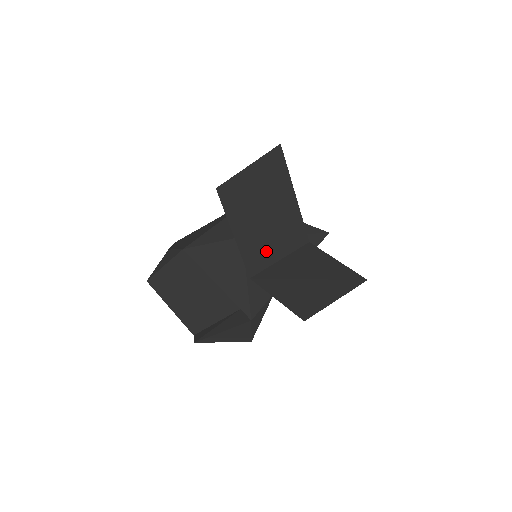
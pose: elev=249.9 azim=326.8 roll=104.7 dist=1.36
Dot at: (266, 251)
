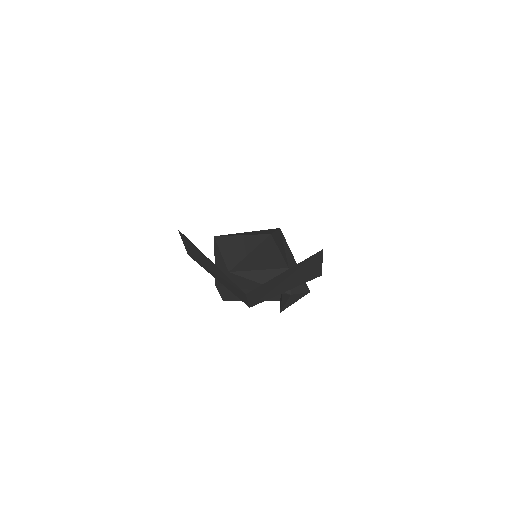
Dot at: (239, 295)
